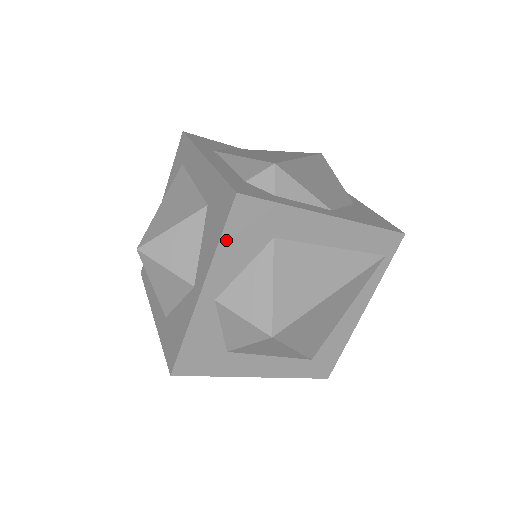
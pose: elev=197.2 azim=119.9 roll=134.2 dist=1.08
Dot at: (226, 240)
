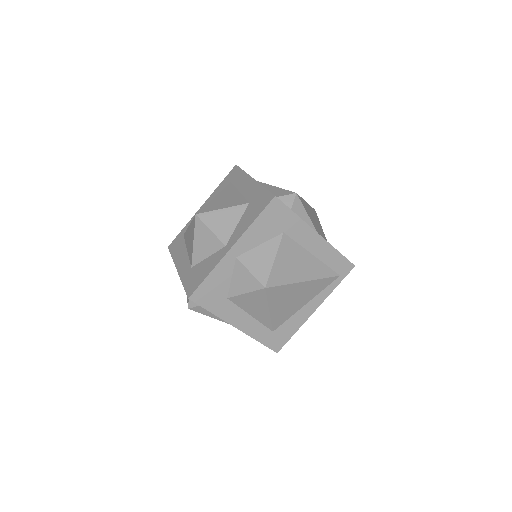
Dot at: (258, 221)
